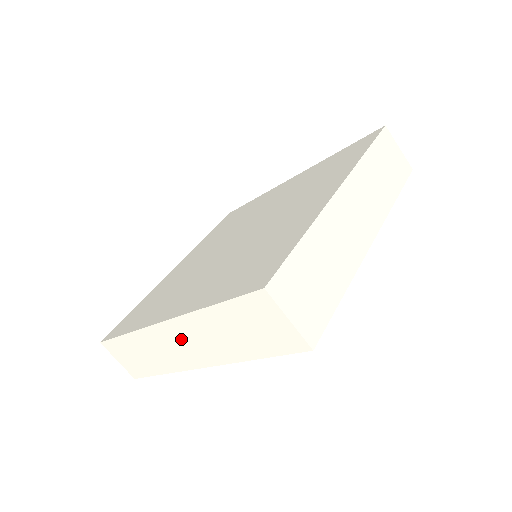
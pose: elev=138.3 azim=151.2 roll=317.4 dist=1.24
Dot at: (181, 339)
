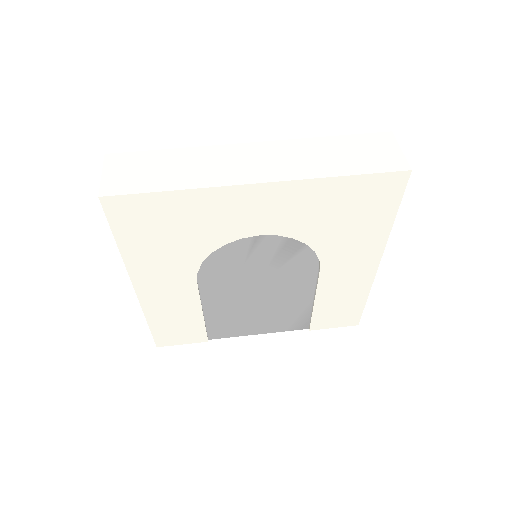
Dot at: occluded
